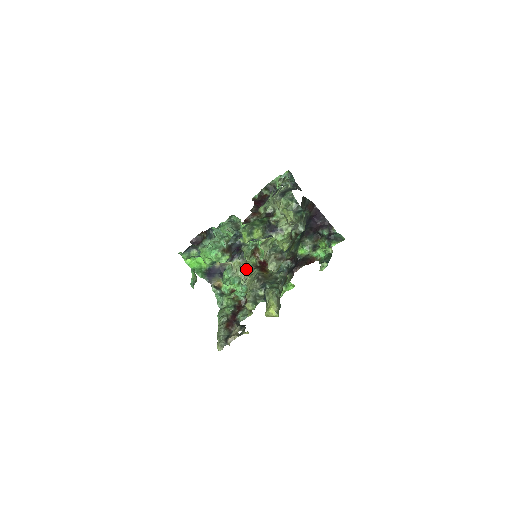
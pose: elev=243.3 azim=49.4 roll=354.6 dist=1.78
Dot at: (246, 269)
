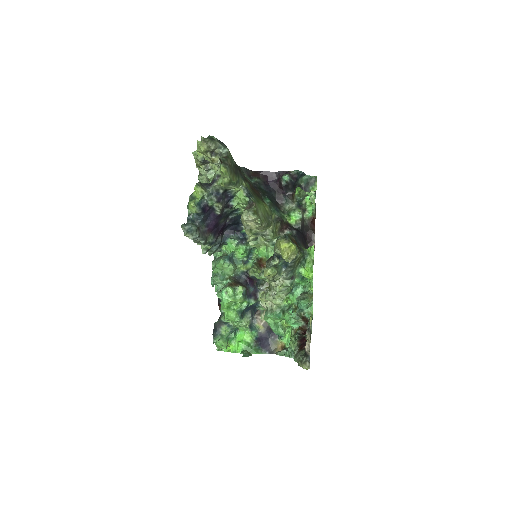
Dot at: (271, 288)
